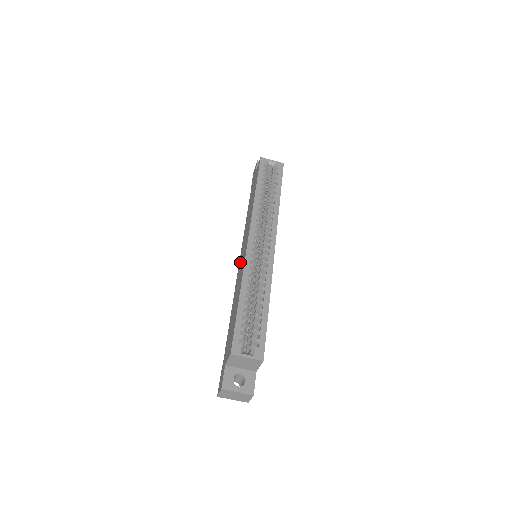
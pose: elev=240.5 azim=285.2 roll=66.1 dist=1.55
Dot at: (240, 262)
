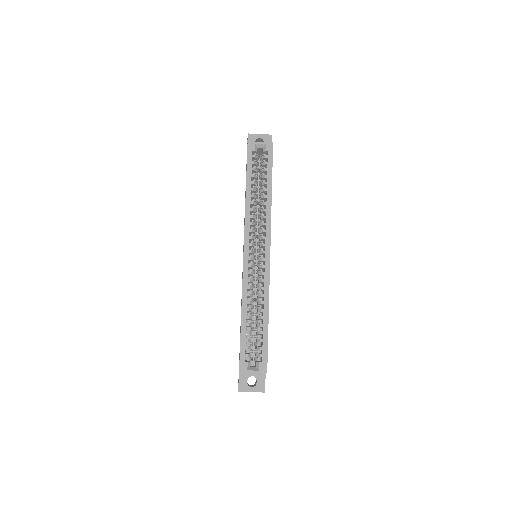
Dot at: occluded
